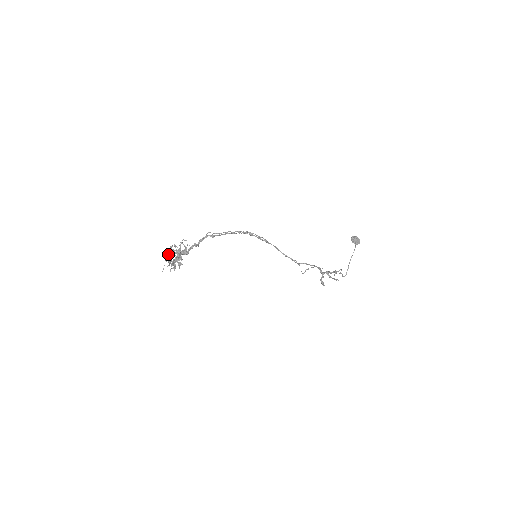
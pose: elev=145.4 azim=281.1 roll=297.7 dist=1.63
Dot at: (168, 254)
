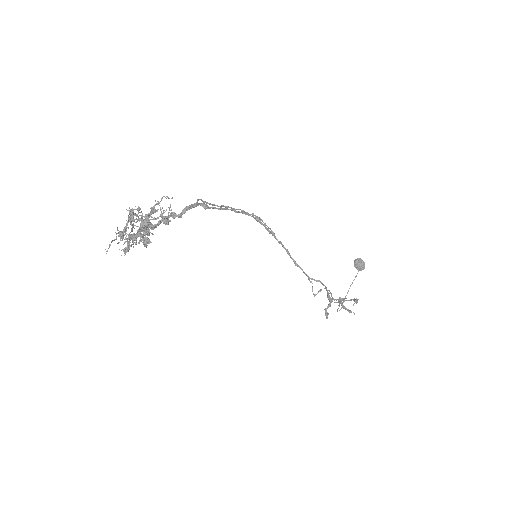
Dot at: (129, 218)
